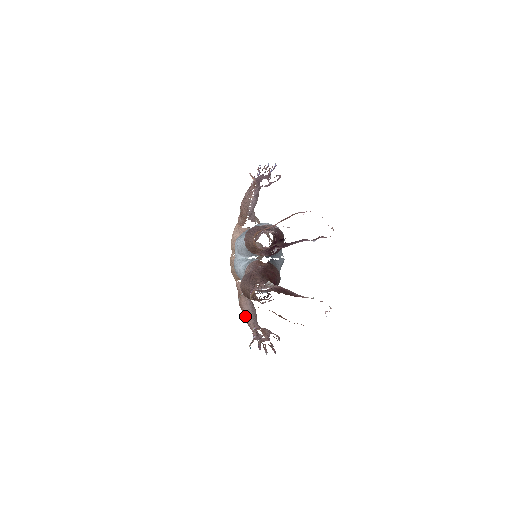
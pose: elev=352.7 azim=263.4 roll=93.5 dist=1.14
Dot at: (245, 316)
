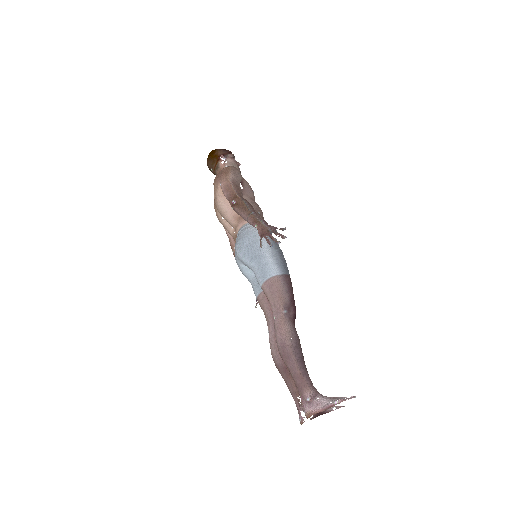
Dot at: occluded
